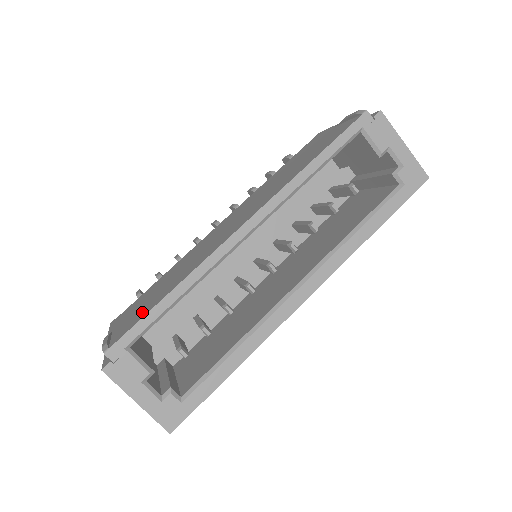
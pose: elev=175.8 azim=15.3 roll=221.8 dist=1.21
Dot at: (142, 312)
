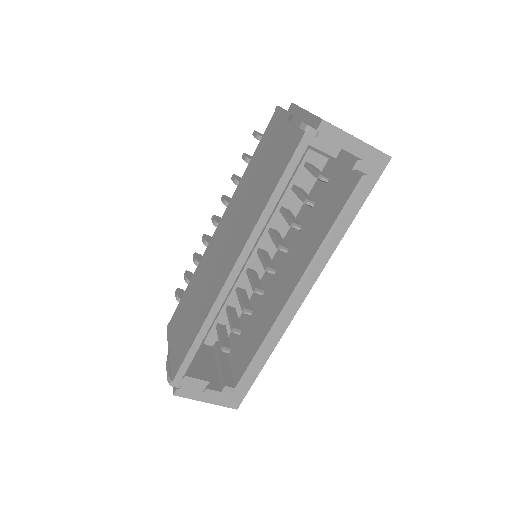
Dot at: (183, 346)
